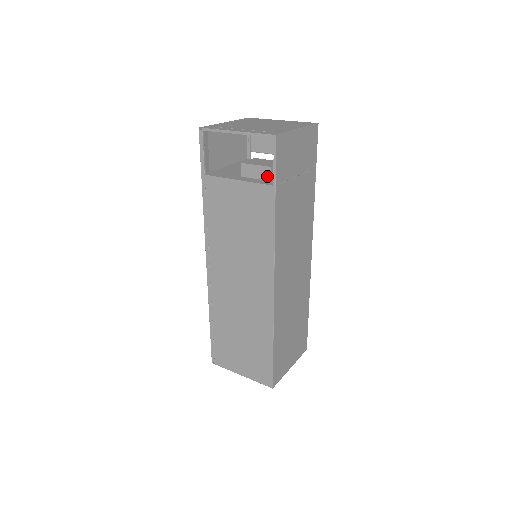
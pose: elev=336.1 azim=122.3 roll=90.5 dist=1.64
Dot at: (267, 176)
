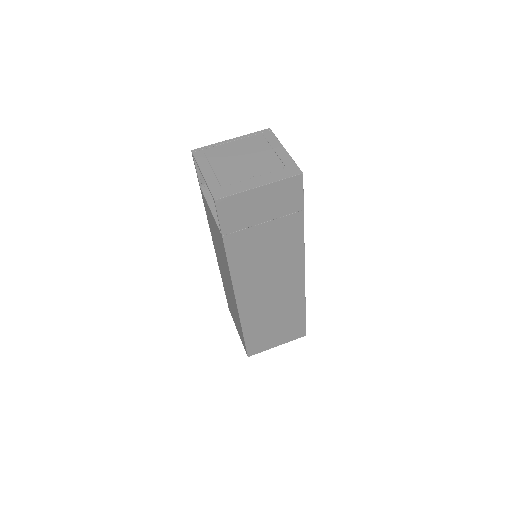
Dot at: occluded
